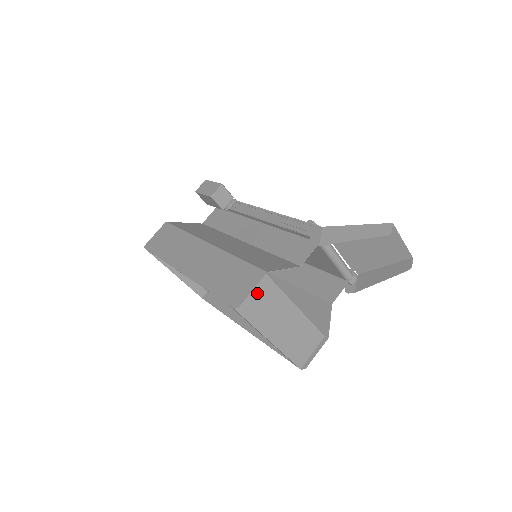
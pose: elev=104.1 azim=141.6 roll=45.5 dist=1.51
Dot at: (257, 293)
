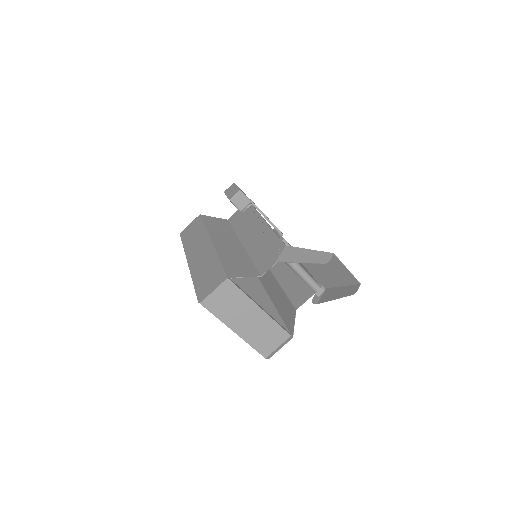
Dot at: (220, 293)
